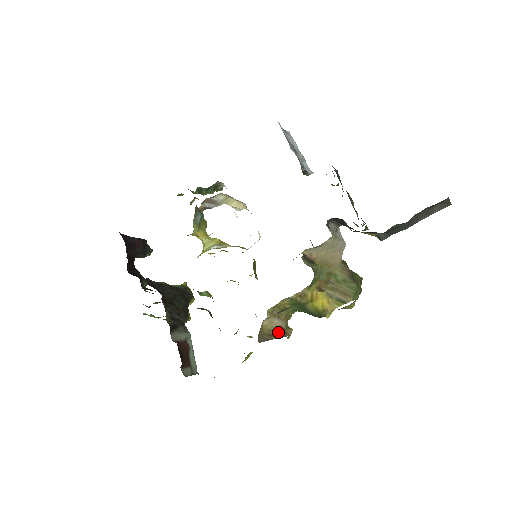
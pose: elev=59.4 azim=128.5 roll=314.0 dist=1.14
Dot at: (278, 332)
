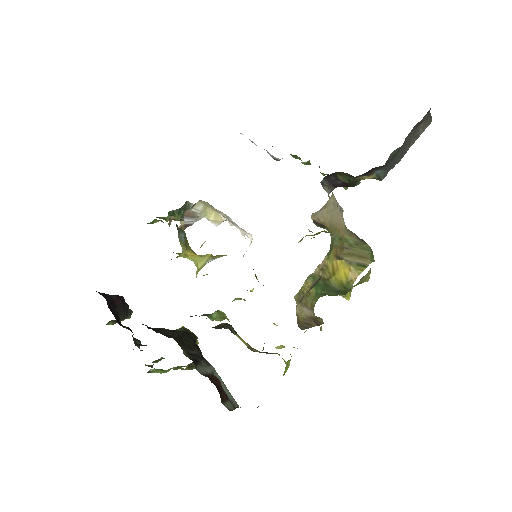
Dot at: (312, 321)
